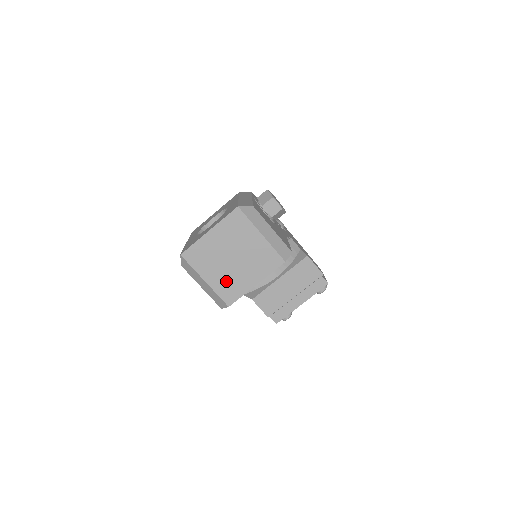
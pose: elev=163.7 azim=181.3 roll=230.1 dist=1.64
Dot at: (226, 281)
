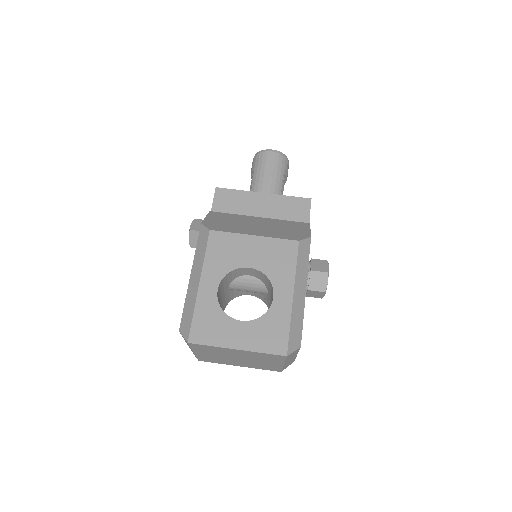
Dot at: (214, 358)
